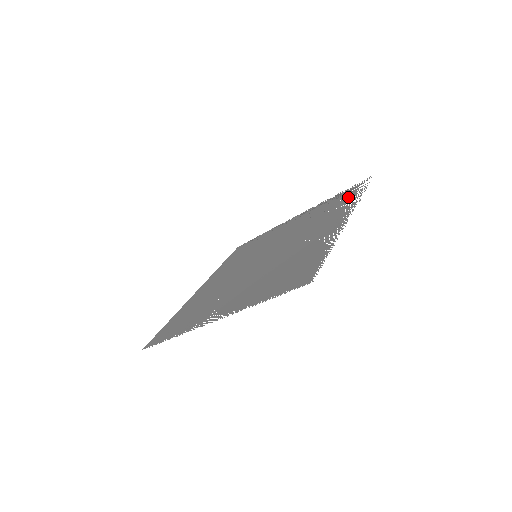
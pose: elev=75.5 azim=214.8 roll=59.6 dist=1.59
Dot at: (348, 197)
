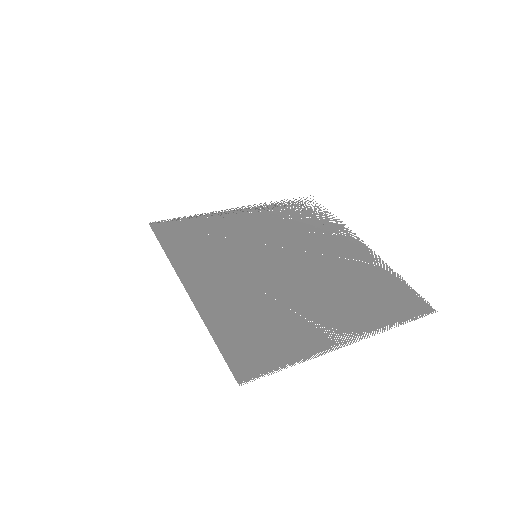
Dot at: (316, 214)
